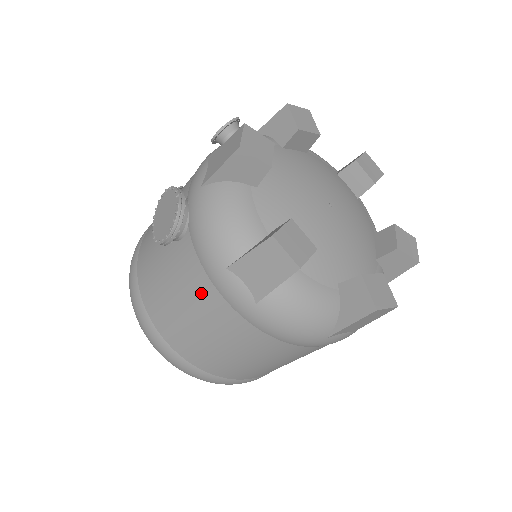
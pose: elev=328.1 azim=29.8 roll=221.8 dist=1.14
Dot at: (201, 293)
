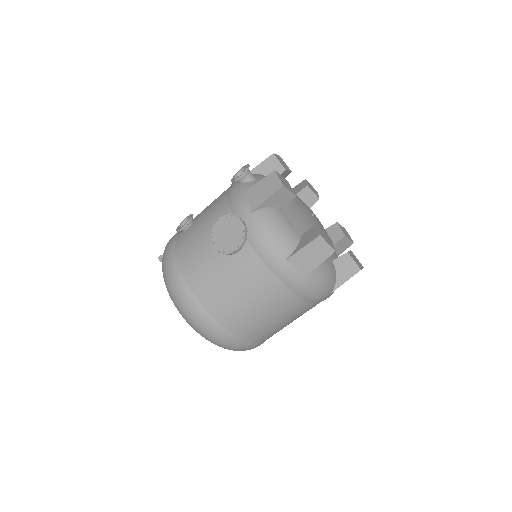
Dot at: (262, 281)
